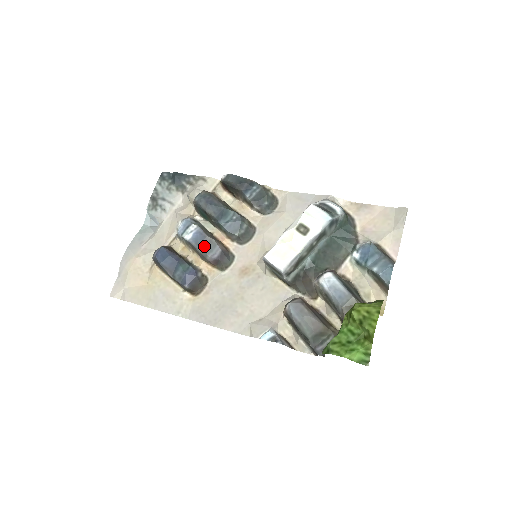
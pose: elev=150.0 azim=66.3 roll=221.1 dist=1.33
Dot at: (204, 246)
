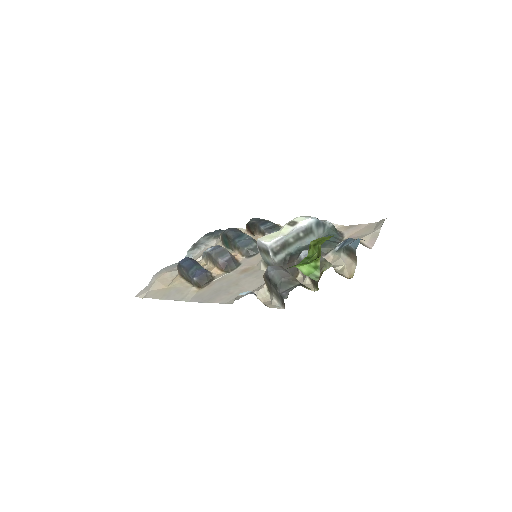
Dot at: (218, 252)
